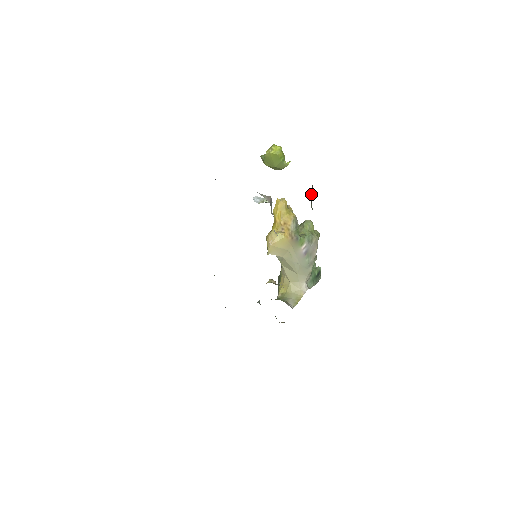
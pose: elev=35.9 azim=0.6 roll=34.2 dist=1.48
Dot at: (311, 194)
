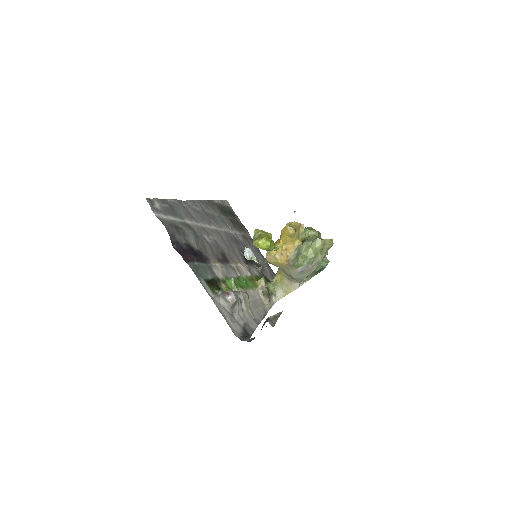
Dot at: occluded
